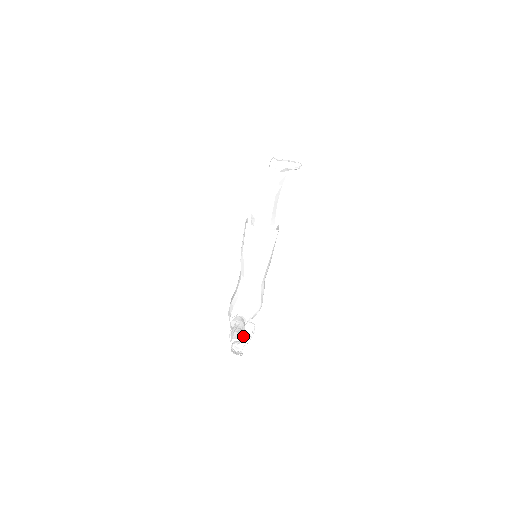
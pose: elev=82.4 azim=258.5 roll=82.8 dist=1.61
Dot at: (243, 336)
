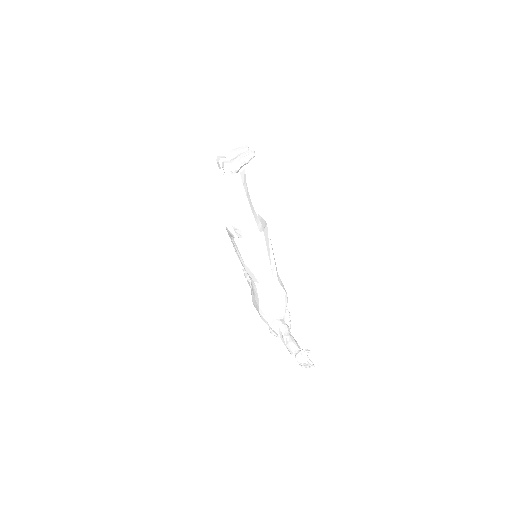
Dot at: occluded
